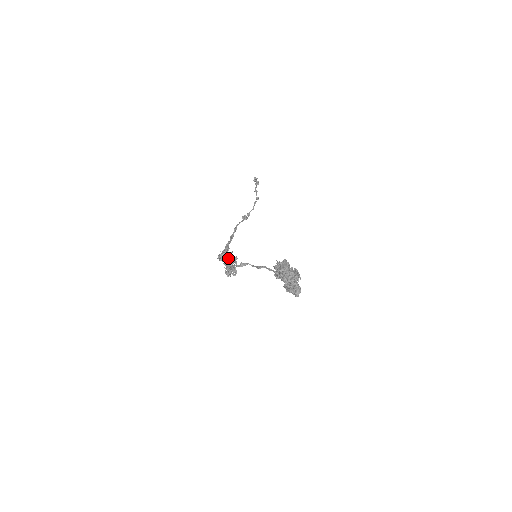
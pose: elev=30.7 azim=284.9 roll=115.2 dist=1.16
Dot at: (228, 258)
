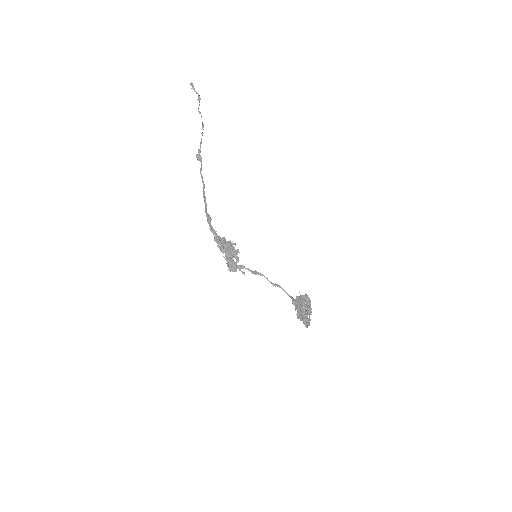
Dot at: (236, 253)
